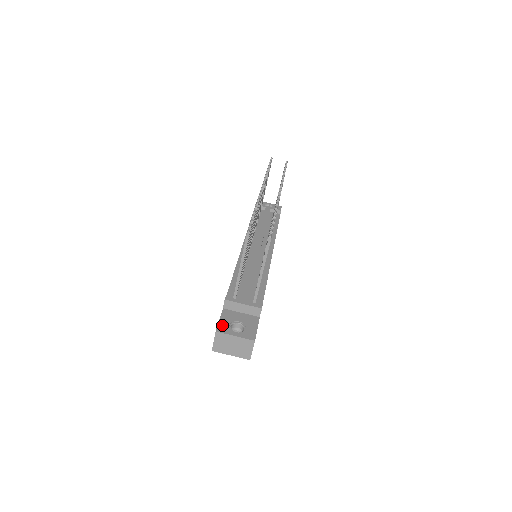
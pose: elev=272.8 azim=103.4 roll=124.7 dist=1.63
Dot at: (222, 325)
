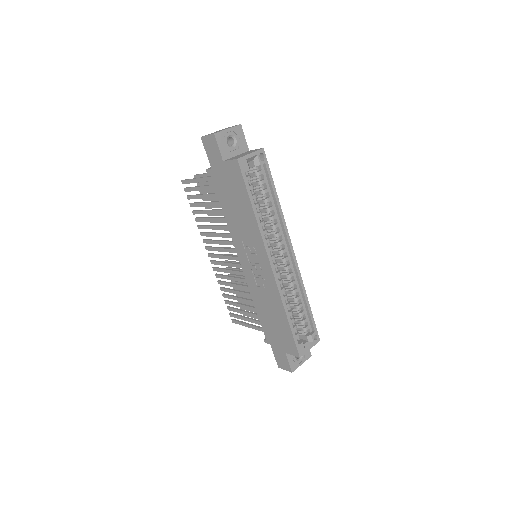
Dot at: occluded
